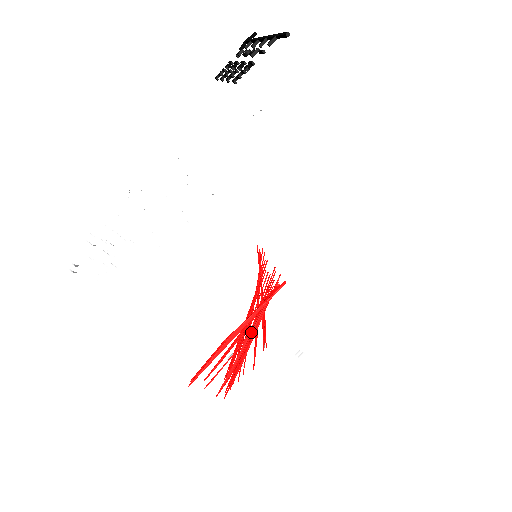
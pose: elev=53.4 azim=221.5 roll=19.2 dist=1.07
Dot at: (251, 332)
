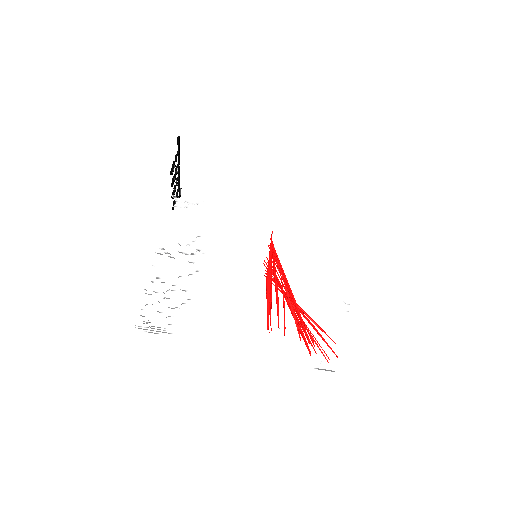
Dot at: (283, 281)
